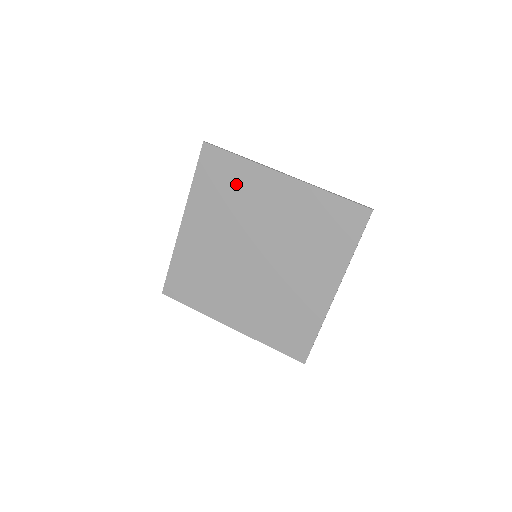
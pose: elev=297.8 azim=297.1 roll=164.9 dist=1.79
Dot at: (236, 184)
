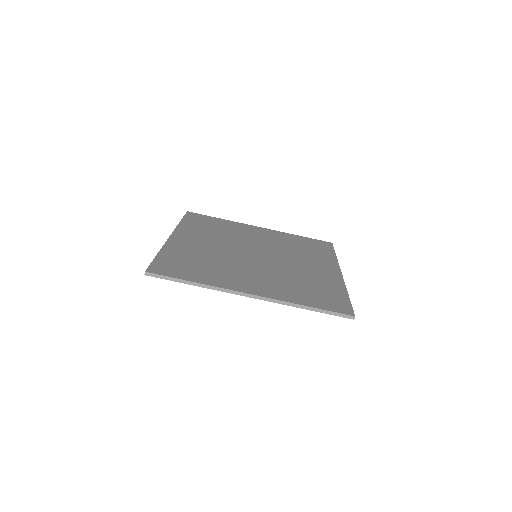
Dot at: occluded
